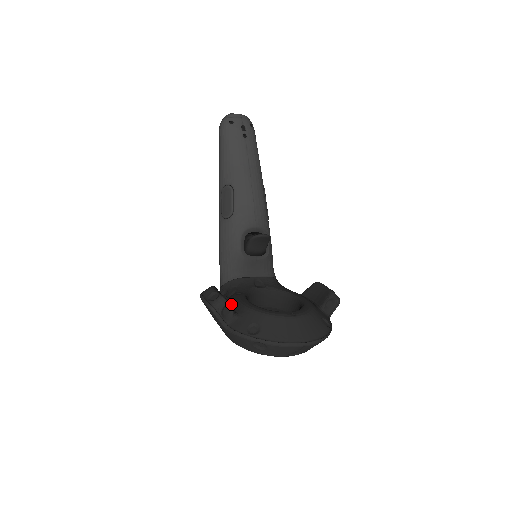
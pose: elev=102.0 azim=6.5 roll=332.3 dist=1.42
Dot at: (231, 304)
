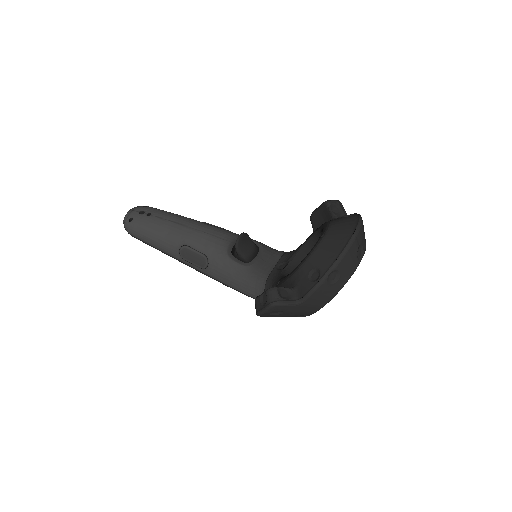
Dot at: occluded
